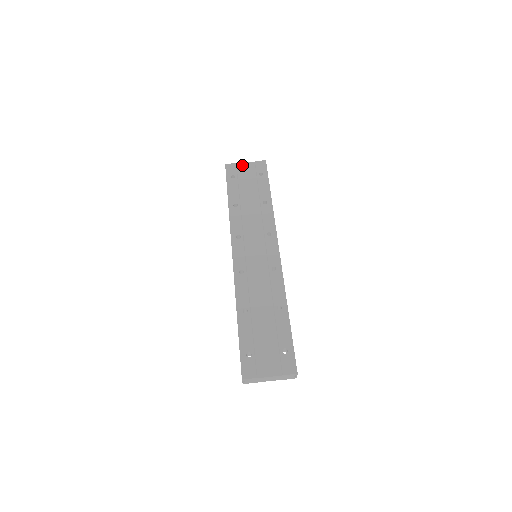
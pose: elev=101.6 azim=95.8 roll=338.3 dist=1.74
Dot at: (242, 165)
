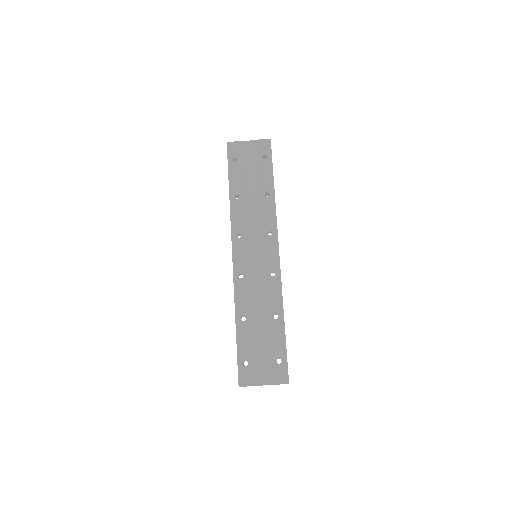
Dot at: (245, 144)
